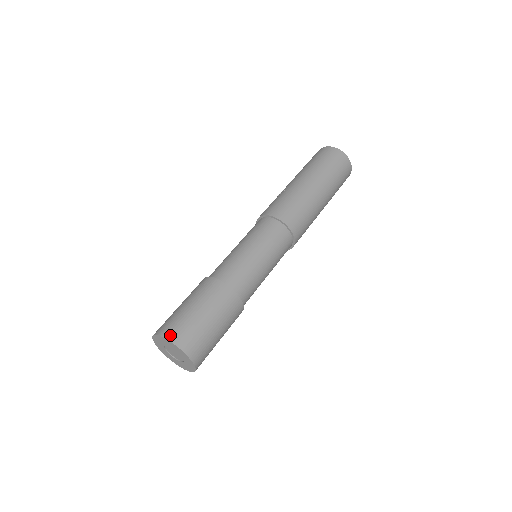
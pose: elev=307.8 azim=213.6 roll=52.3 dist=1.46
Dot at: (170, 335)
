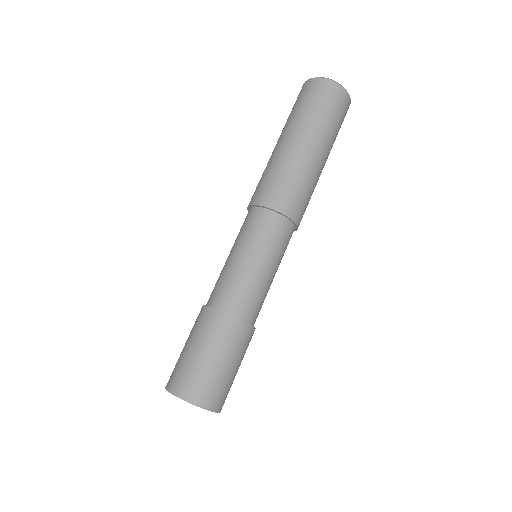
Dot at: (186, 395)
